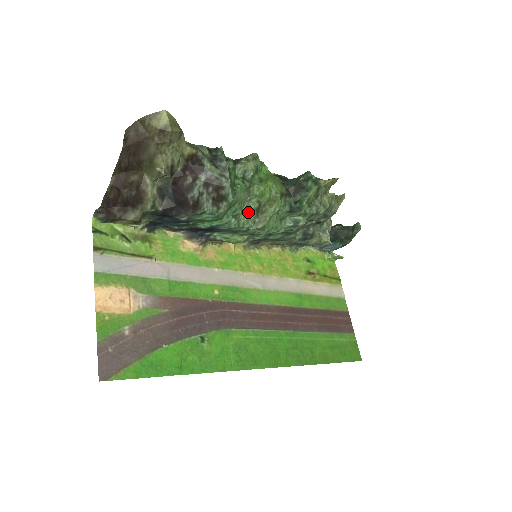
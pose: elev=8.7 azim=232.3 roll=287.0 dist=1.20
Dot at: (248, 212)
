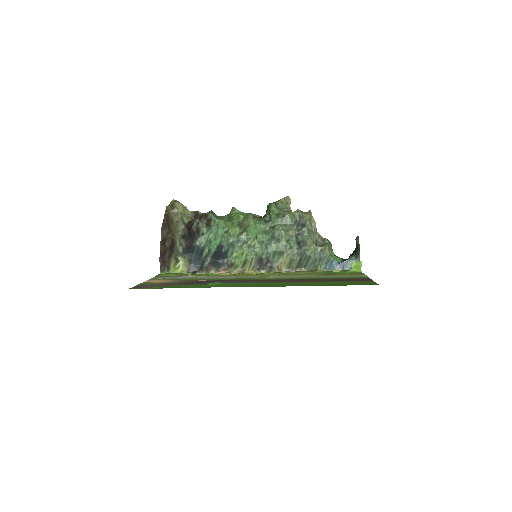
Dot at: (233, 228)
